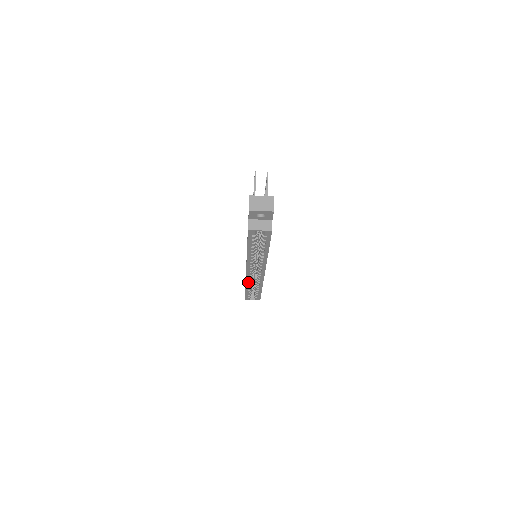
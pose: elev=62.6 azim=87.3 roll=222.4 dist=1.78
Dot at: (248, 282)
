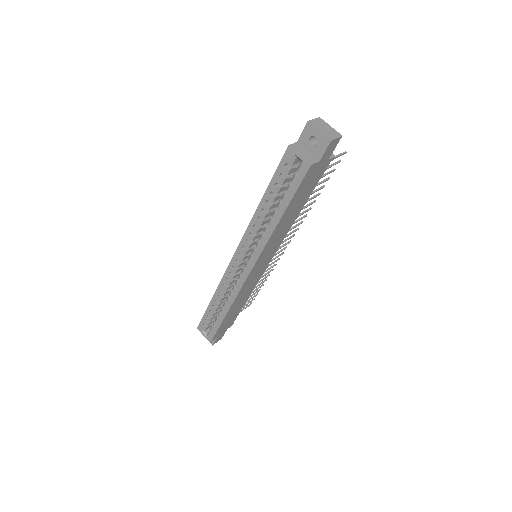
Dot at: (222, 284)
